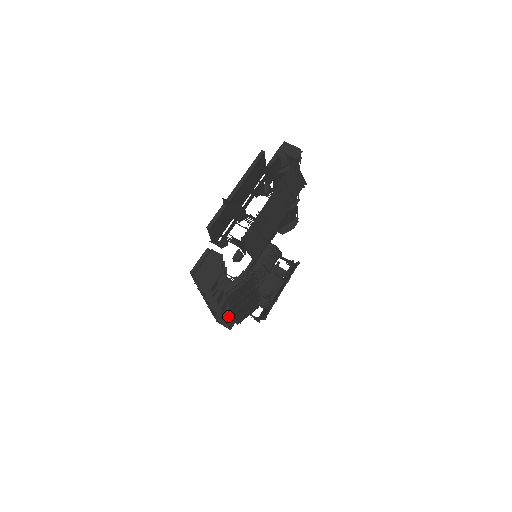
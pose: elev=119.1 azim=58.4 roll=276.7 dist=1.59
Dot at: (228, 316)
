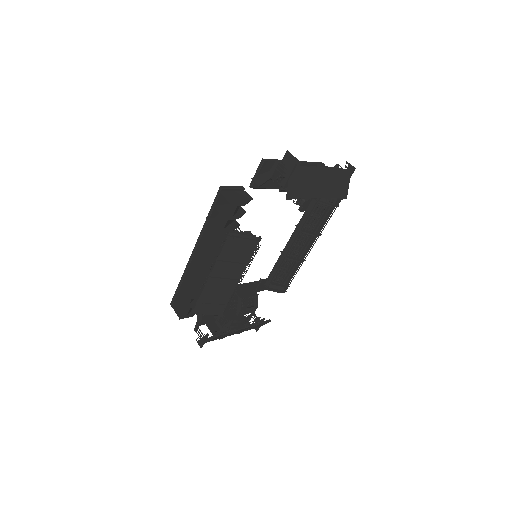
Dot at: (193, 295)
